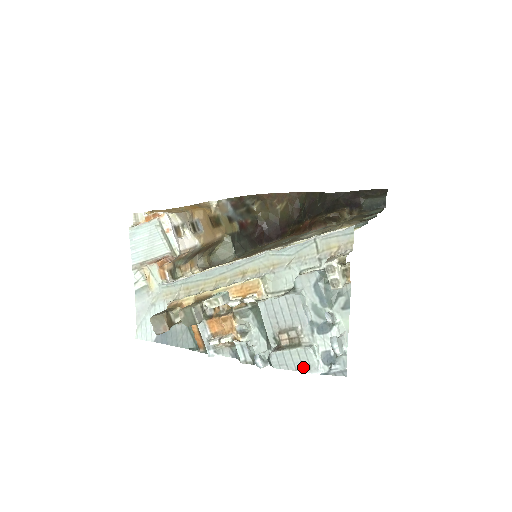
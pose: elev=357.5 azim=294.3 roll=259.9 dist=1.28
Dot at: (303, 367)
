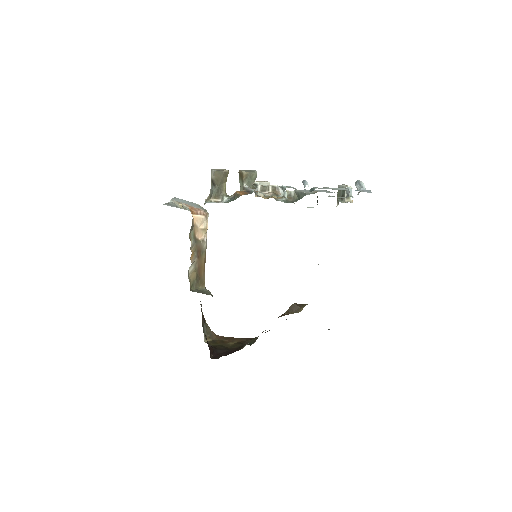
Dot at: occluded
